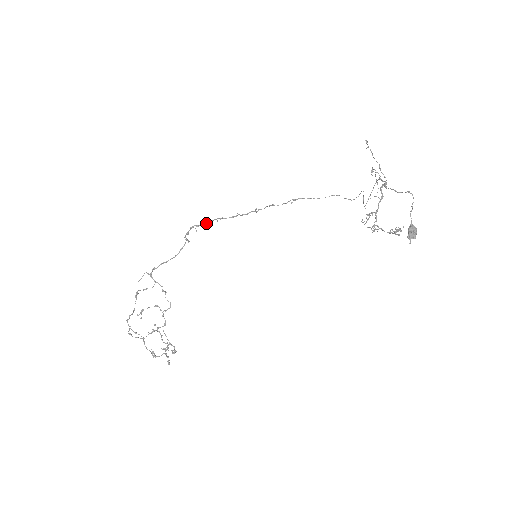
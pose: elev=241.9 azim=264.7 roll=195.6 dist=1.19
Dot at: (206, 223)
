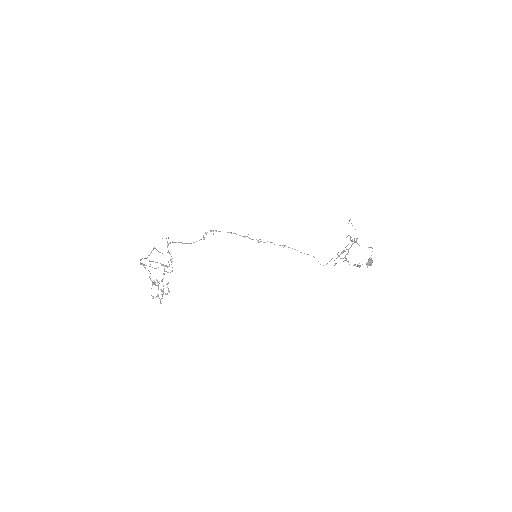
Dot at: occluded
